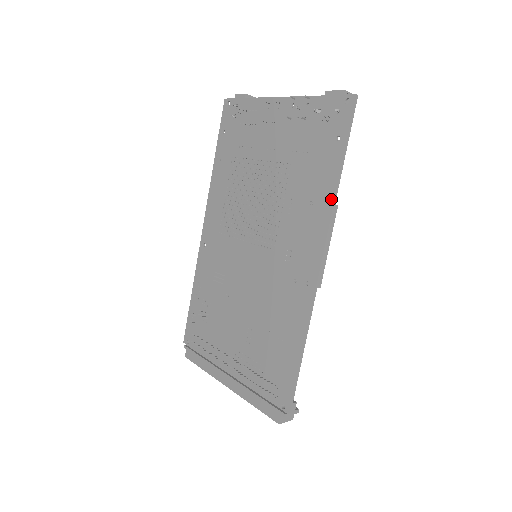
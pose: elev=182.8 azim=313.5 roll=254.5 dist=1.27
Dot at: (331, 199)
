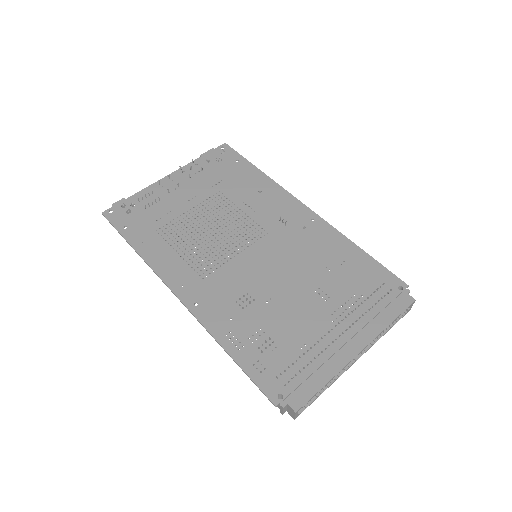
Dot at: (269, 180)
